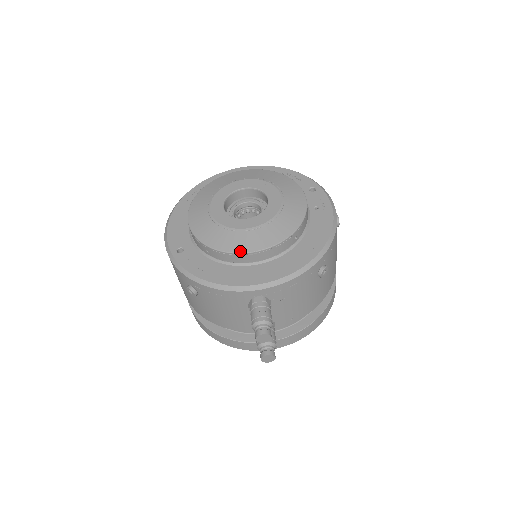
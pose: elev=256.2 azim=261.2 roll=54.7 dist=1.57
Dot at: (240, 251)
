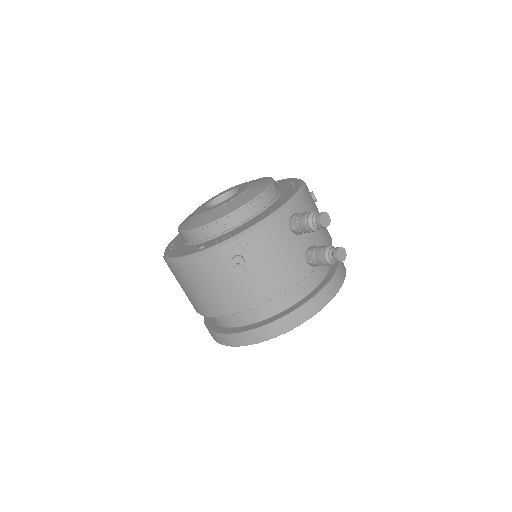
Dot at: (251, 199)
